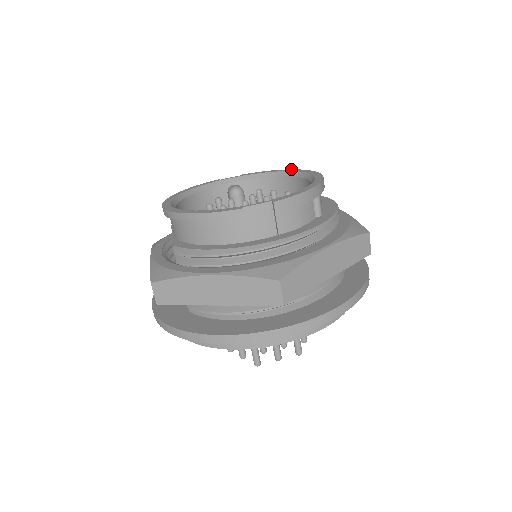
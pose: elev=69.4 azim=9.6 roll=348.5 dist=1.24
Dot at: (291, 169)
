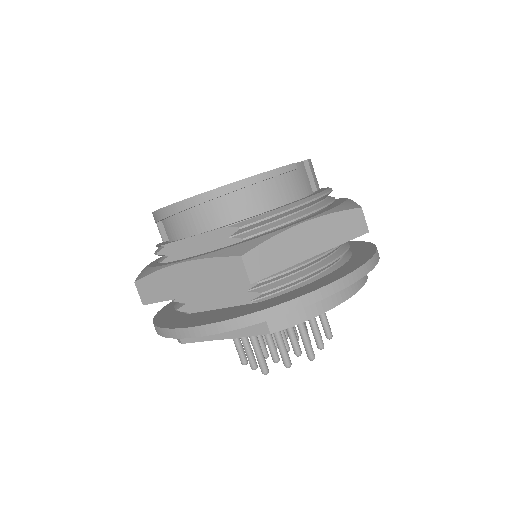
Dot at: occluded
